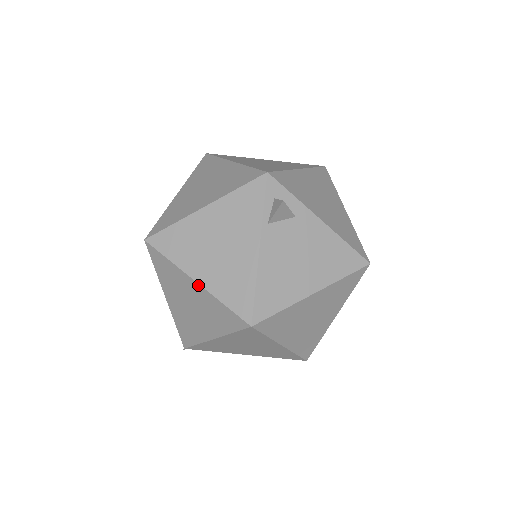
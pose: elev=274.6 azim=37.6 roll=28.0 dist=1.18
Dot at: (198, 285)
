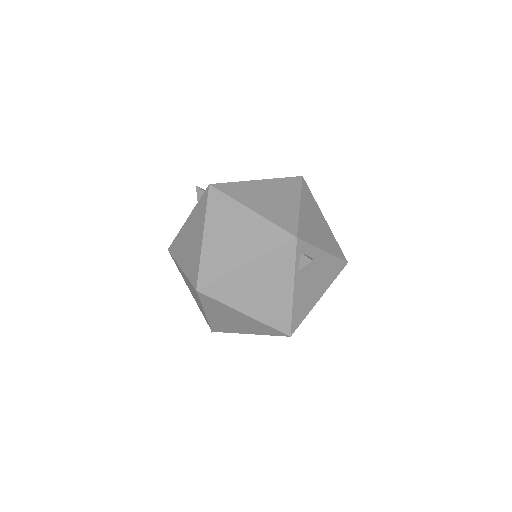
Dot at: (247, 316)
